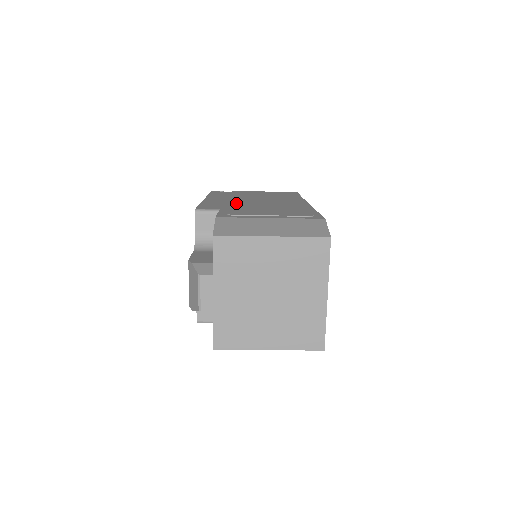
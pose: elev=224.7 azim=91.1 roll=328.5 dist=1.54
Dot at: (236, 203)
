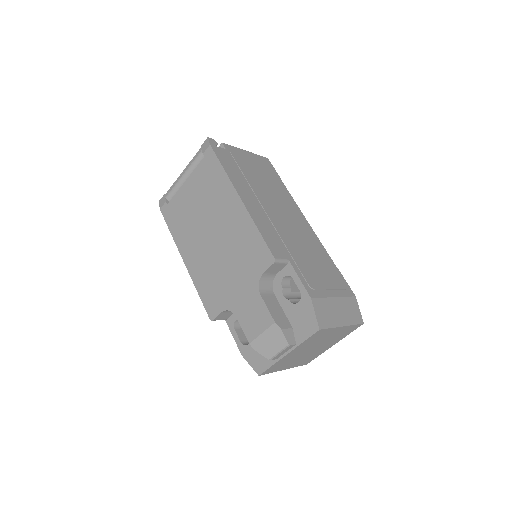
Dot at: (280, 231)
